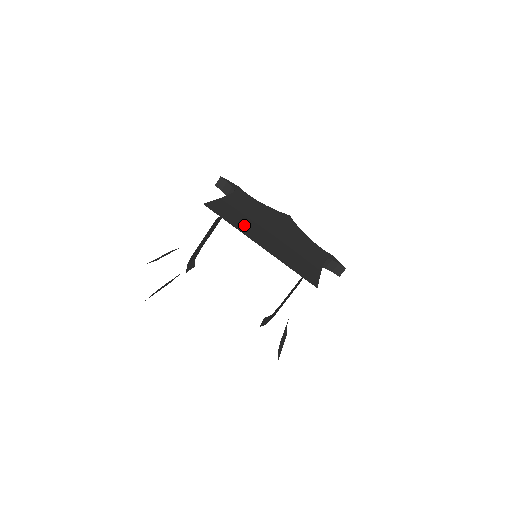
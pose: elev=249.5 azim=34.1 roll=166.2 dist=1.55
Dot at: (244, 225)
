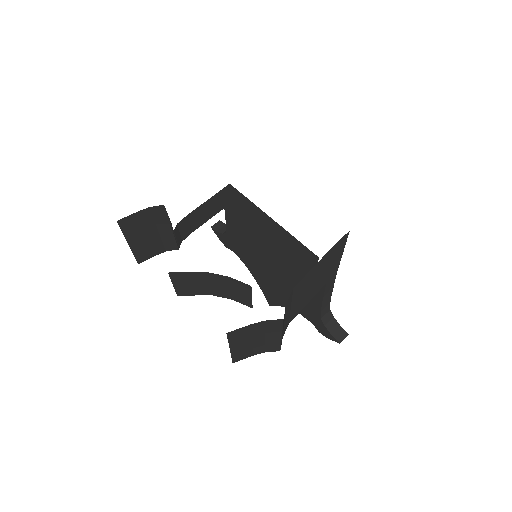
Dot at: occluded
